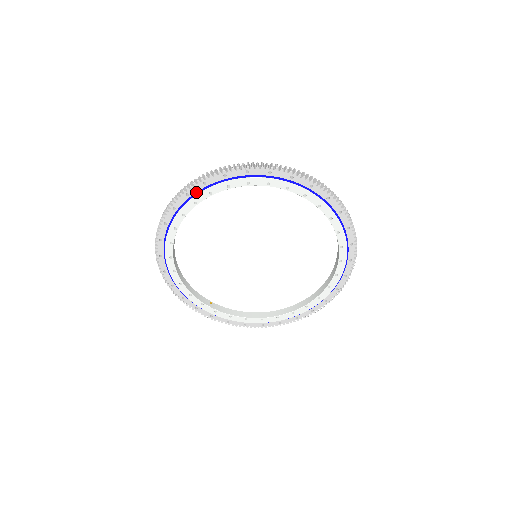
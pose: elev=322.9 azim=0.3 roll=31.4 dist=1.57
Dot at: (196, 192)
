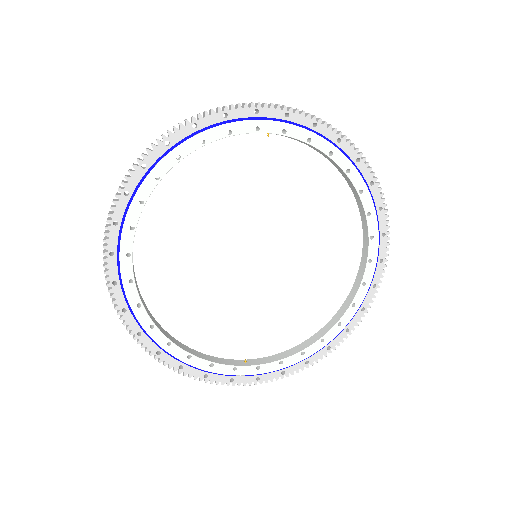
Dot at: (124, 213)
